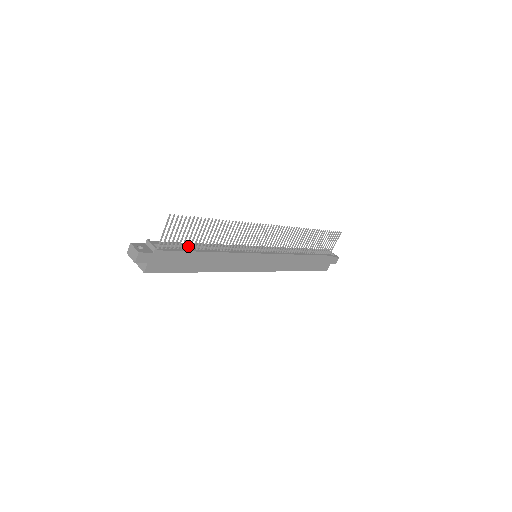
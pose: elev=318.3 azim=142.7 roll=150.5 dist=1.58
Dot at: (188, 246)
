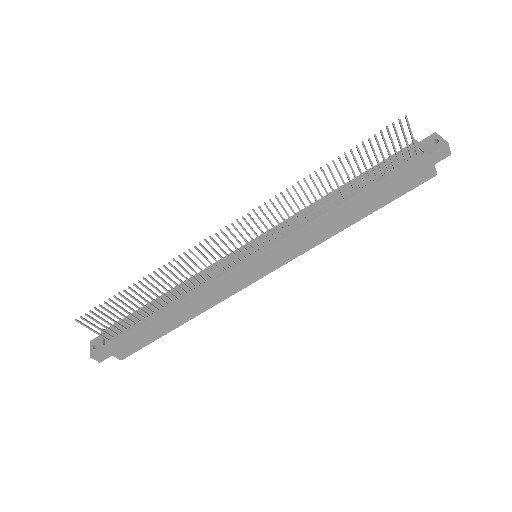
Dot at: (142, 314)
